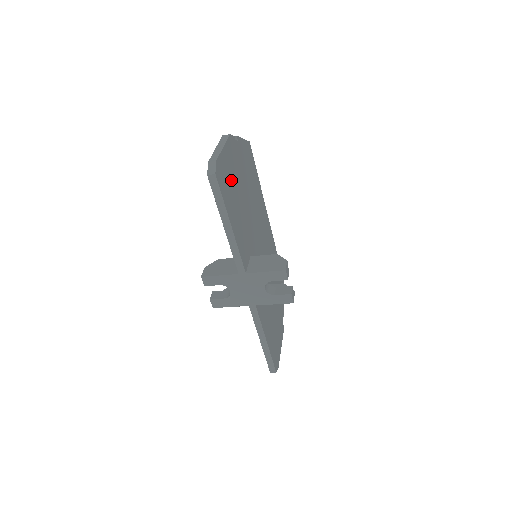
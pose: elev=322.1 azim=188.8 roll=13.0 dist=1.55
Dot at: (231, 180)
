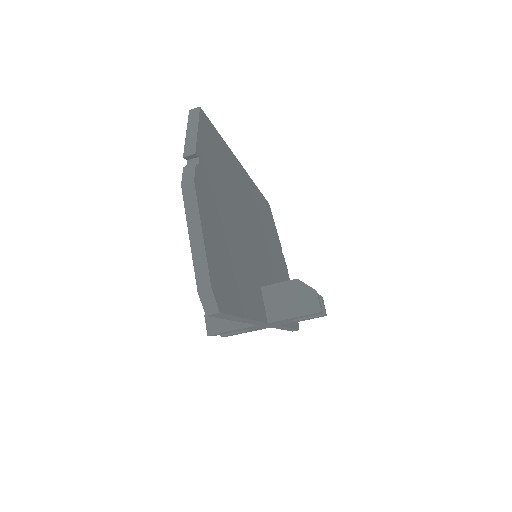
Dot at: (223, 254)
